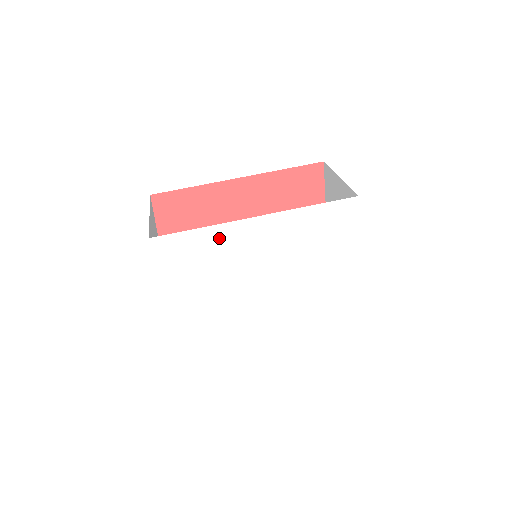
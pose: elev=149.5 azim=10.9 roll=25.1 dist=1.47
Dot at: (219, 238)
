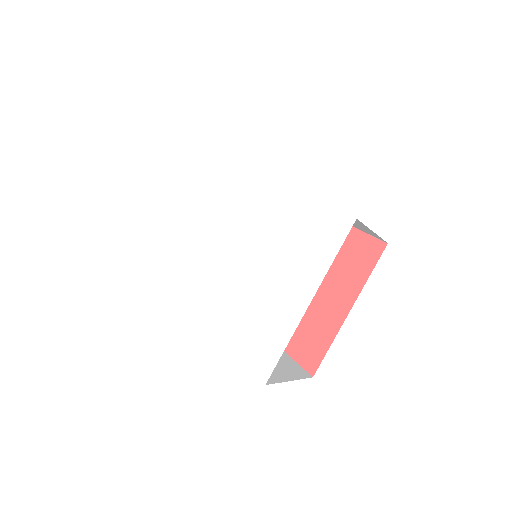
Dot at: (230, 176)
